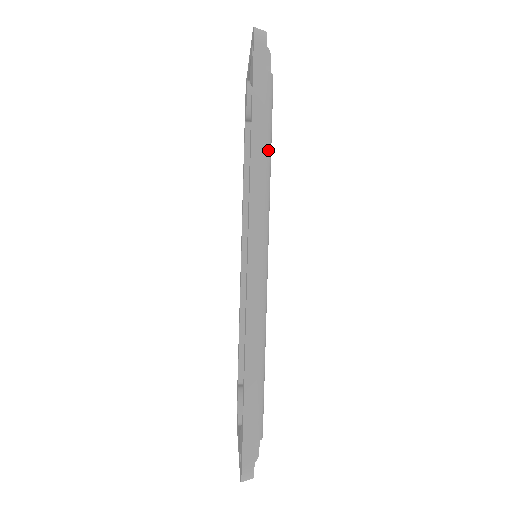
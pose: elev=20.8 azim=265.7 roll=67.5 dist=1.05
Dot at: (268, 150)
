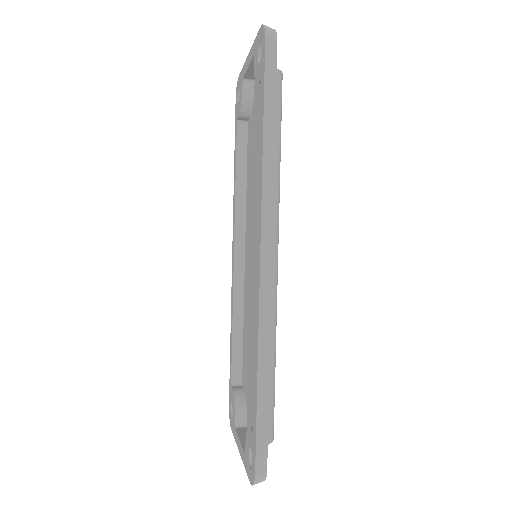
Dot at: (279, 149)
